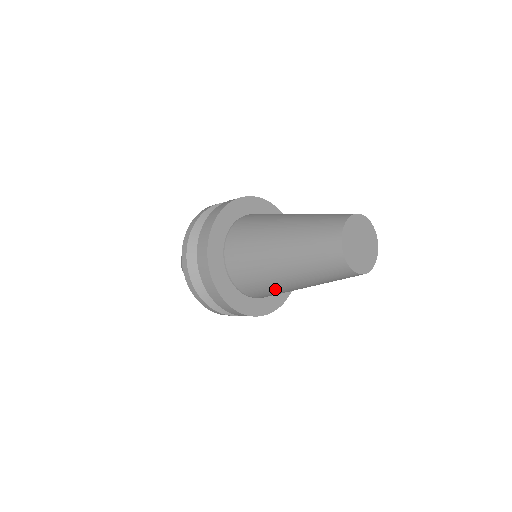
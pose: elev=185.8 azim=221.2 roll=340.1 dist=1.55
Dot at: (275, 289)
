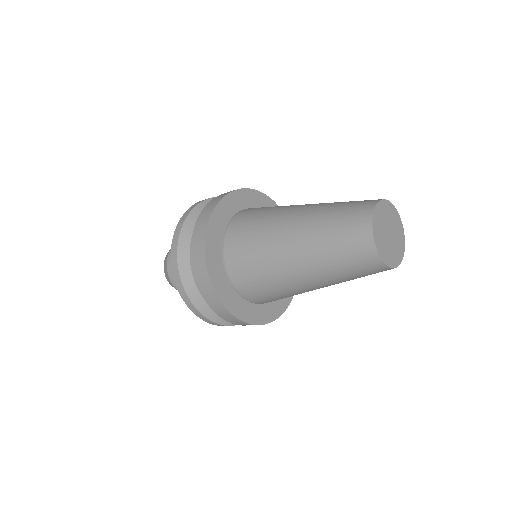
Dot at: (270, 274)
